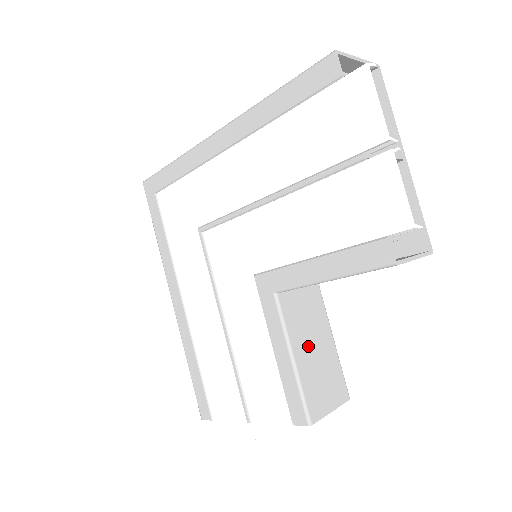
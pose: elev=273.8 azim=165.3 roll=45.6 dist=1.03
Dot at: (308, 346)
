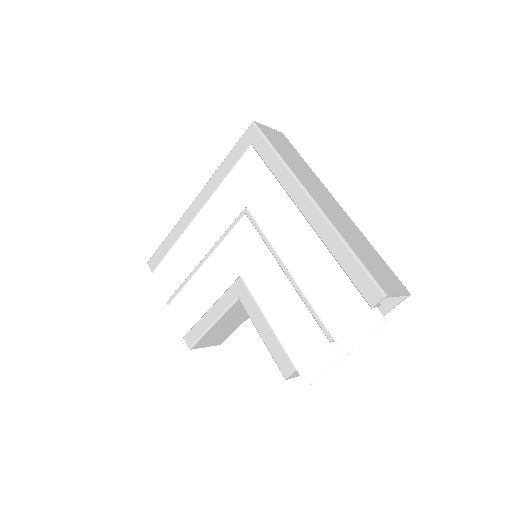
Dot at: (227, 322)
